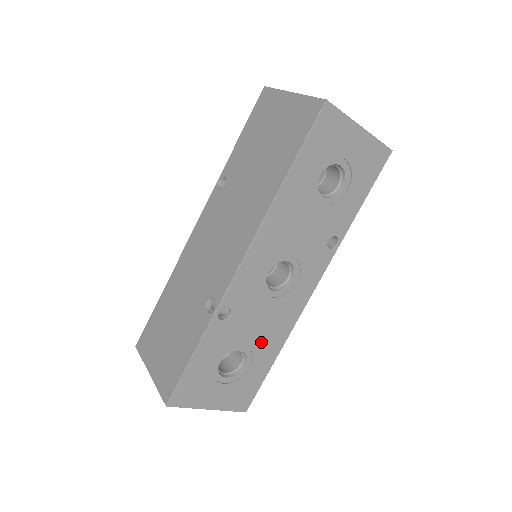
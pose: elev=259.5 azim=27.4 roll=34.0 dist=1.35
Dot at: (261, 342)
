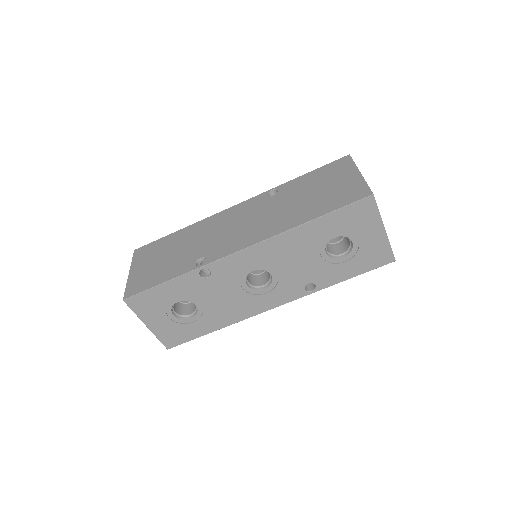
Dot at: (213, 312)
